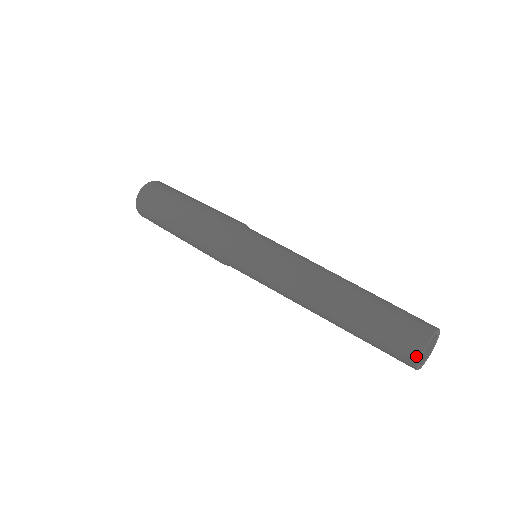
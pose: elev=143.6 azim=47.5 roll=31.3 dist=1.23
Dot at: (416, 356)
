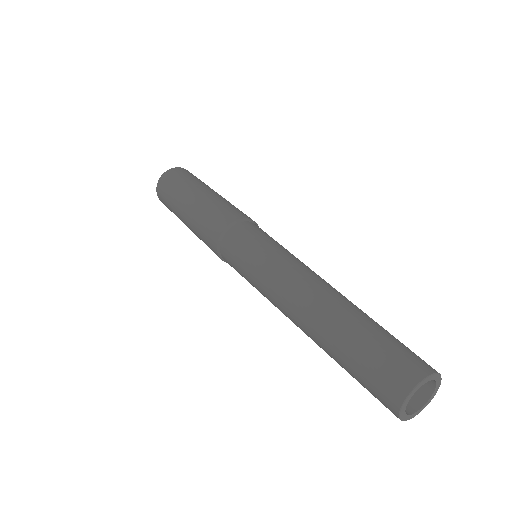
Dot at: (395, 413)
